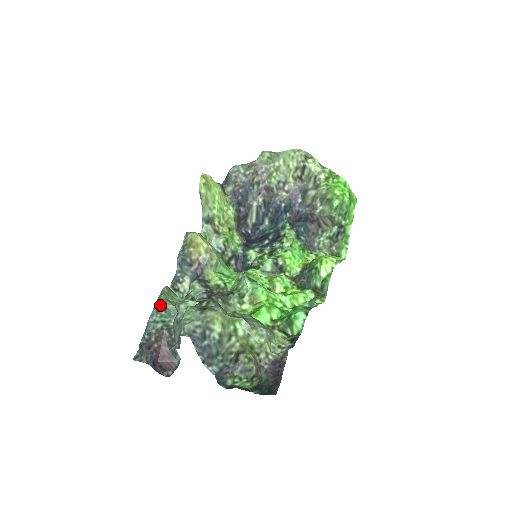
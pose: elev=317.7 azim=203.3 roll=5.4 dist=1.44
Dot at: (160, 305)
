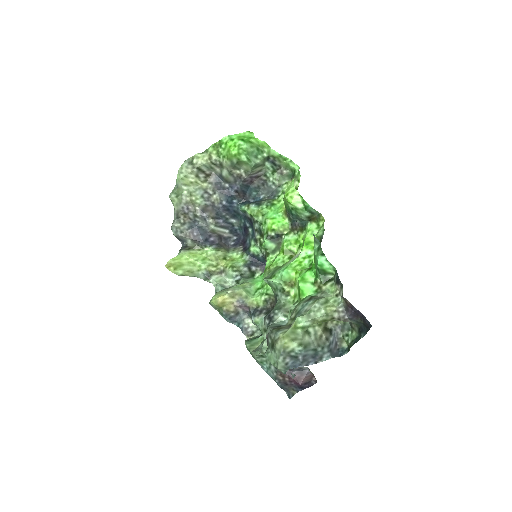
Dot at: (257, 358)
